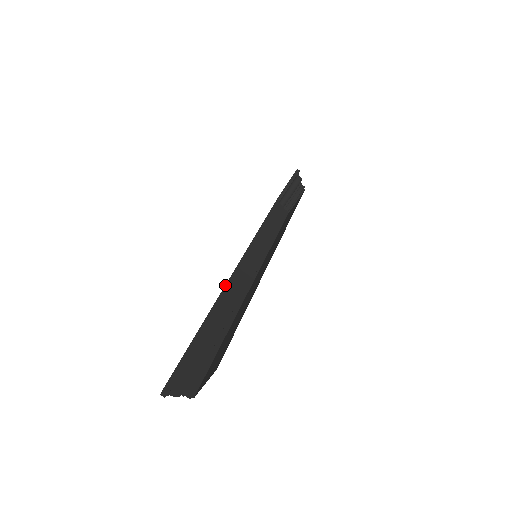
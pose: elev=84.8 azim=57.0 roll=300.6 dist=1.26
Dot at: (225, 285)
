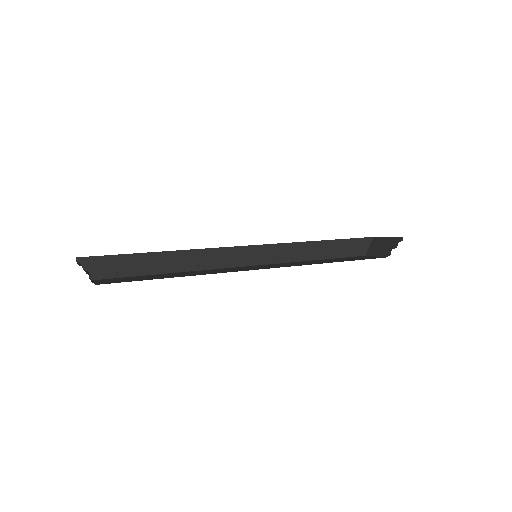
Dot at: occluded
